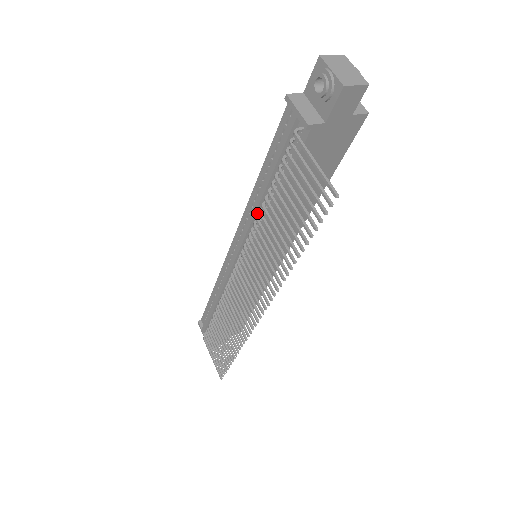
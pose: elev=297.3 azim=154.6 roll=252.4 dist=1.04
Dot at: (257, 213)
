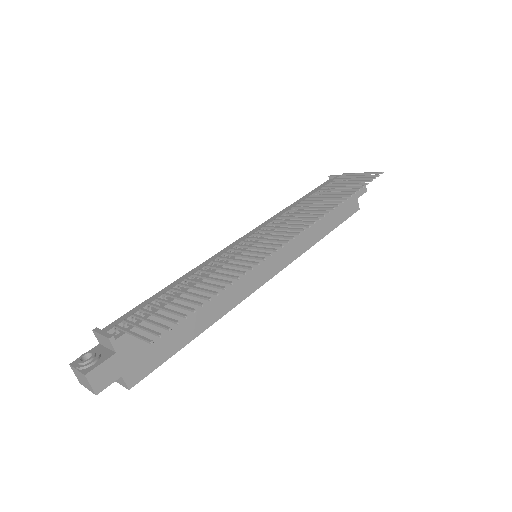
Dot at: occluded
